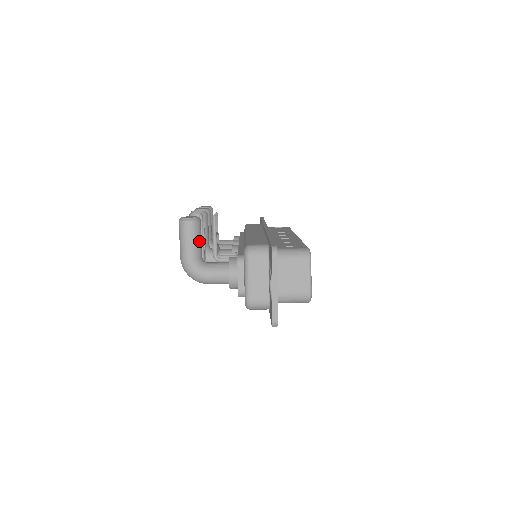
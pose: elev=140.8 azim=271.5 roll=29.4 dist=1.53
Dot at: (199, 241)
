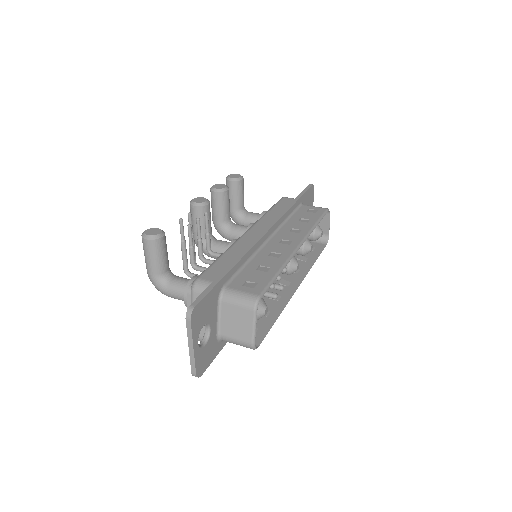
Dot at: (160, 258)
